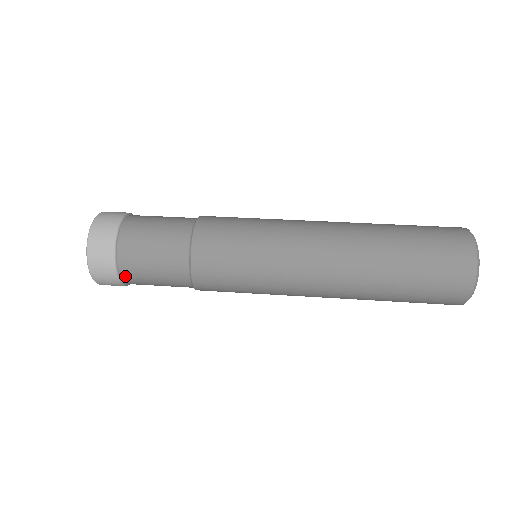
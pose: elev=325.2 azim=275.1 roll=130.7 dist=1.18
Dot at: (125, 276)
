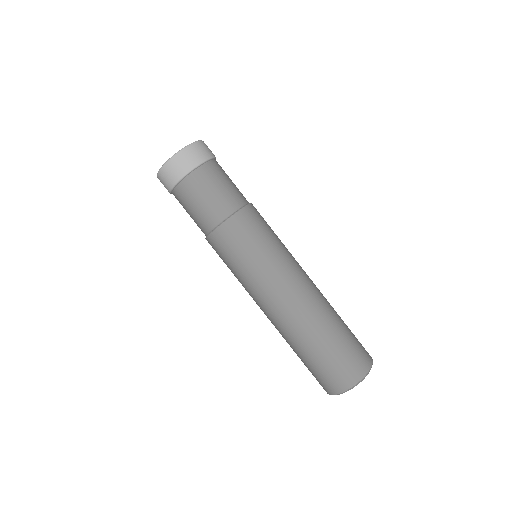
Dot at: occluded
